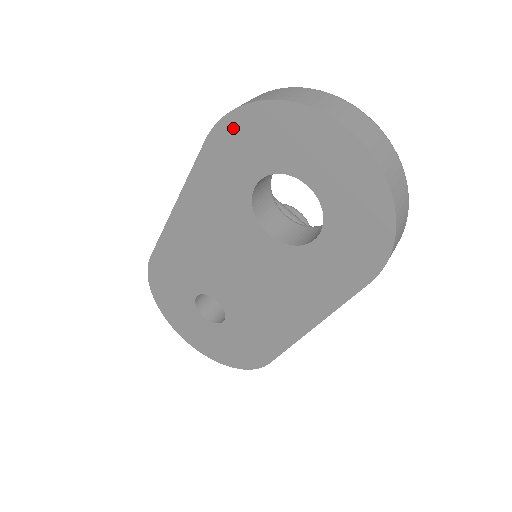
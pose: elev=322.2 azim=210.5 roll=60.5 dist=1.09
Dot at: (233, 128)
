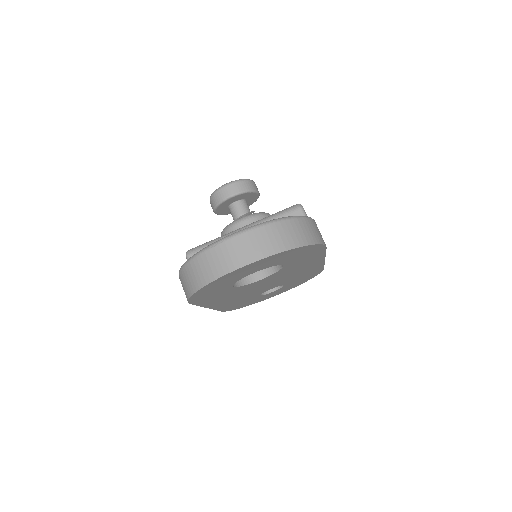
Dot at: (197, 297)
